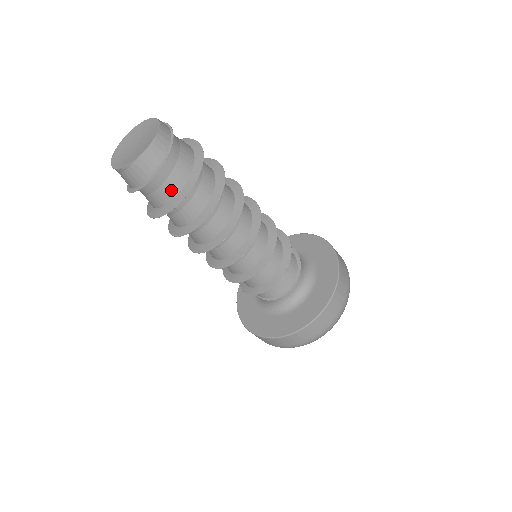
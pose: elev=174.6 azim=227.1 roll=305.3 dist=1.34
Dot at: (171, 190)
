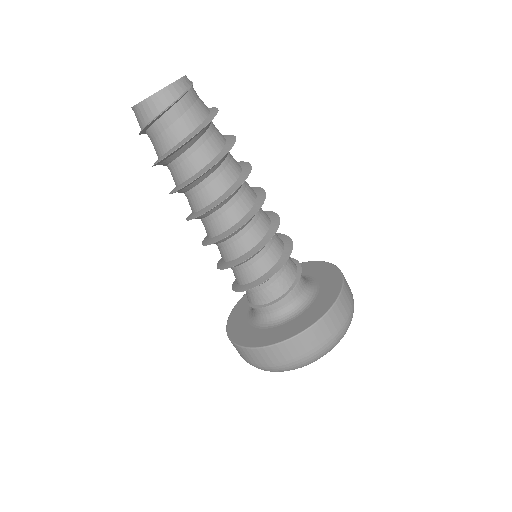
Dot at: (164, 145)
